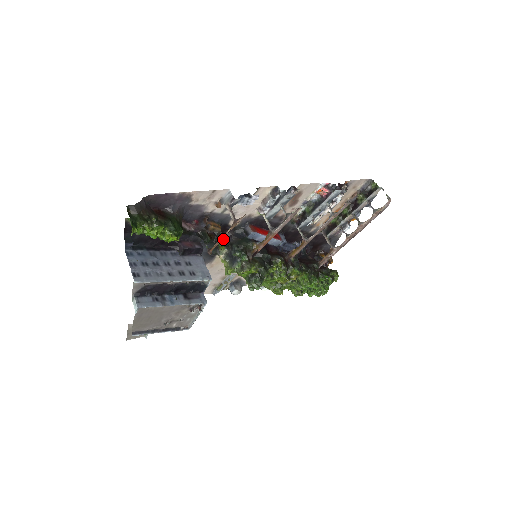
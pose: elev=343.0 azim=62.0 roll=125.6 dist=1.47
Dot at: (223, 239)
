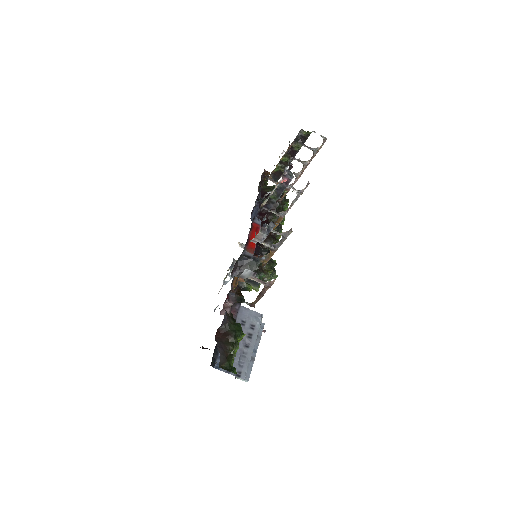
Dot at: (249, 286)
